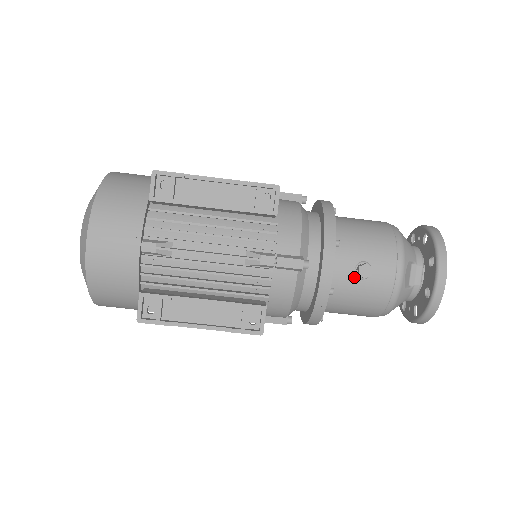
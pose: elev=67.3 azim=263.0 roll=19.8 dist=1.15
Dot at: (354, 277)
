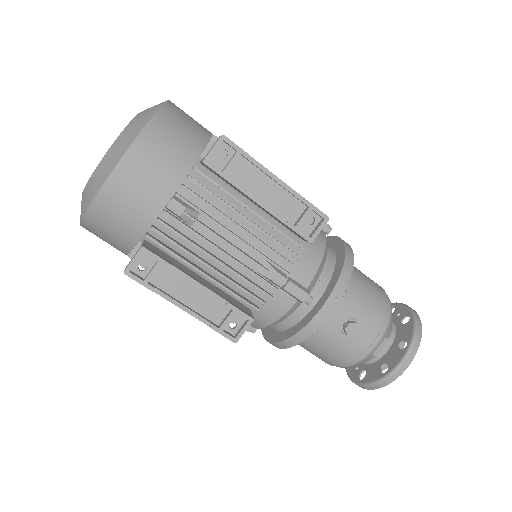
Dot at: (338, 328)
